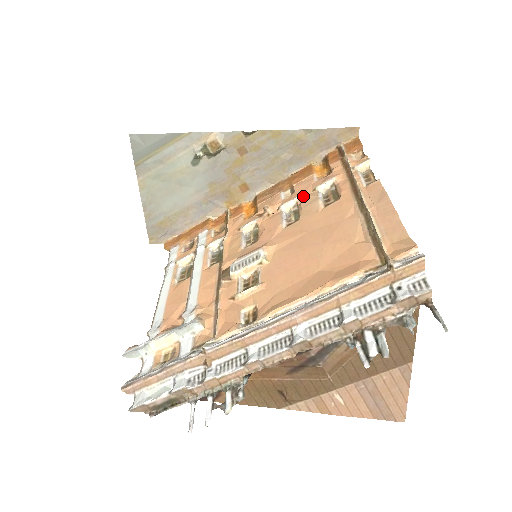
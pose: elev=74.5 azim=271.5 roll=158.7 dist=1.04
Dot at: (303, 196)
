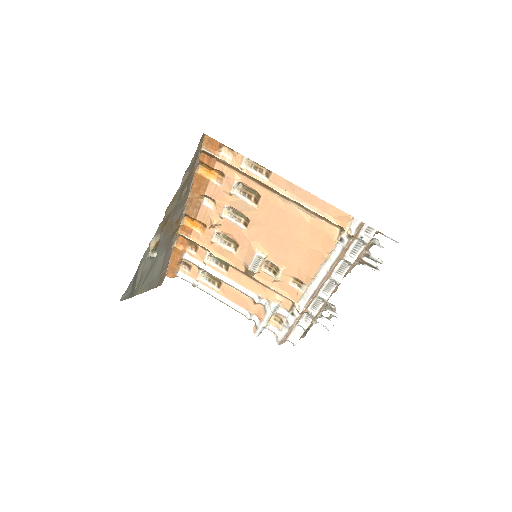
Dot at: (229, 203)
